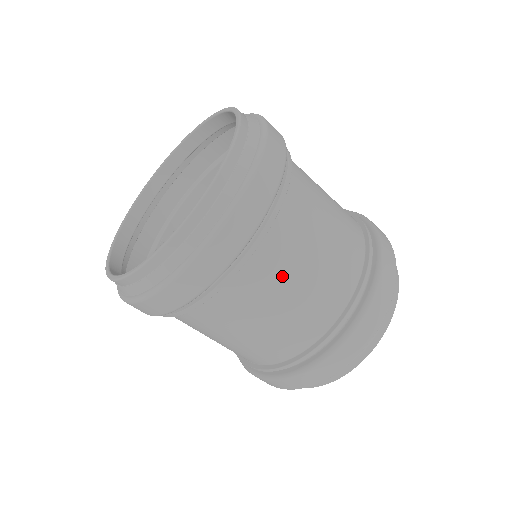
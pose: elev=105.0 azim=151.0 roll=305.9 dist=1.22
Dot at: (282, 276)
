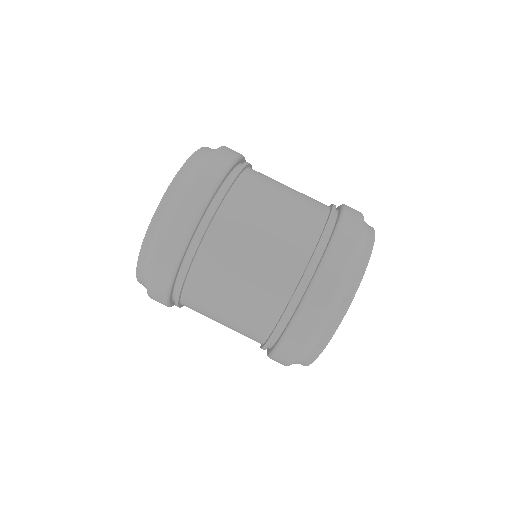
Dot at: (265, 194)
